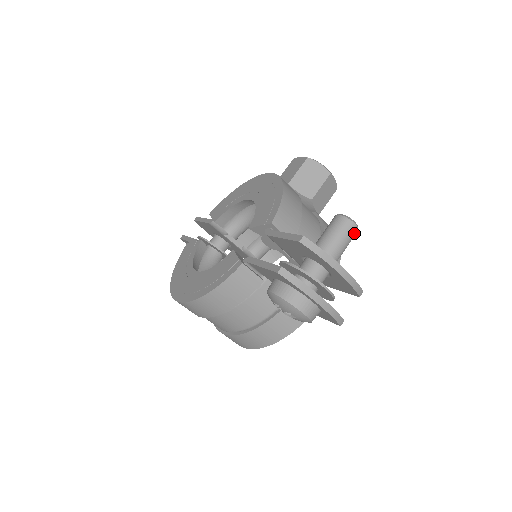
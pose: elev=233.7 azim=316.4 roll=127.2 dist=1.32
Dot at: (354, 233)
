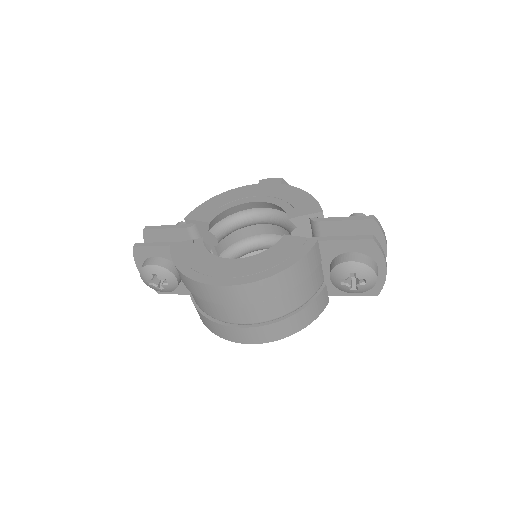
Dot at: occluded
